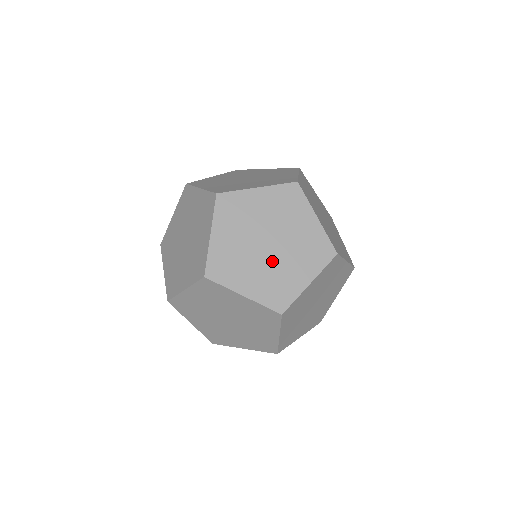
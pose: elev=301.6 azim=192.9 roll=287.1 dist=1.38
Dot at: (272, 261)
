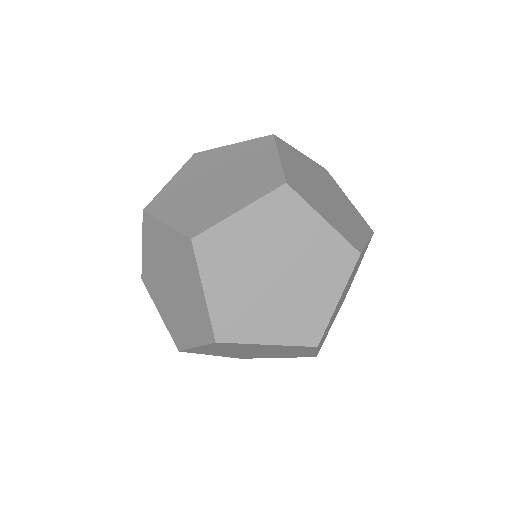
Dot at: (287, 293)
